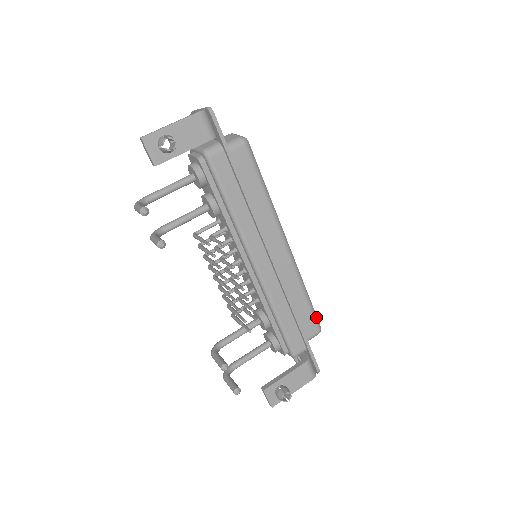
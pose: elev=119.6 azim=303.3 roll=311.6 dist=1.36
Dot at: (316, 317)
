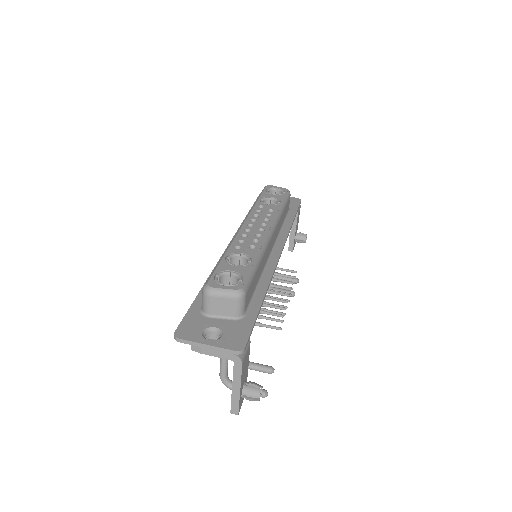
Dot at: (287, 196)
